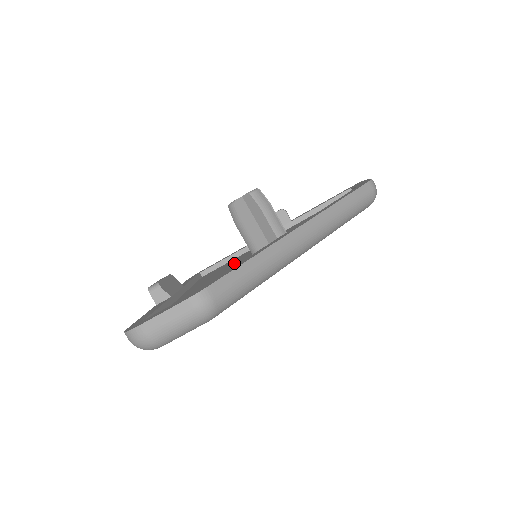
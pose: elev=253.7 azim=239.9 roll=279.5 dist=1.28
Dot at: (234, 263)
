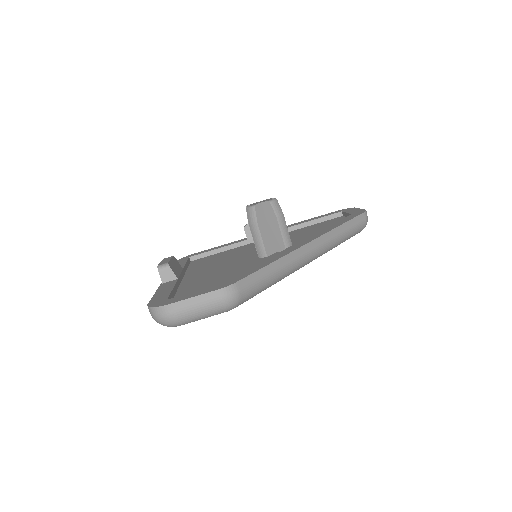
Dot at: (232, 257)
